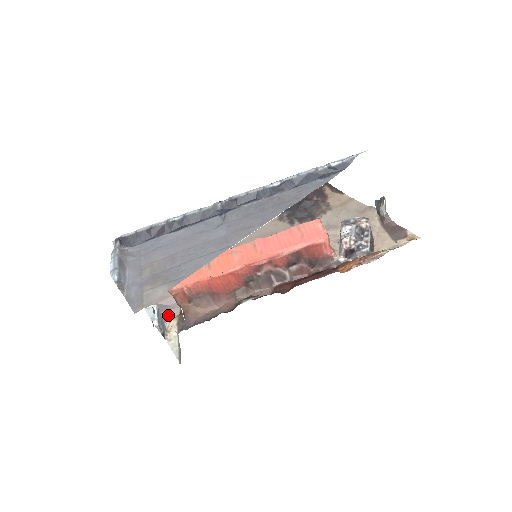
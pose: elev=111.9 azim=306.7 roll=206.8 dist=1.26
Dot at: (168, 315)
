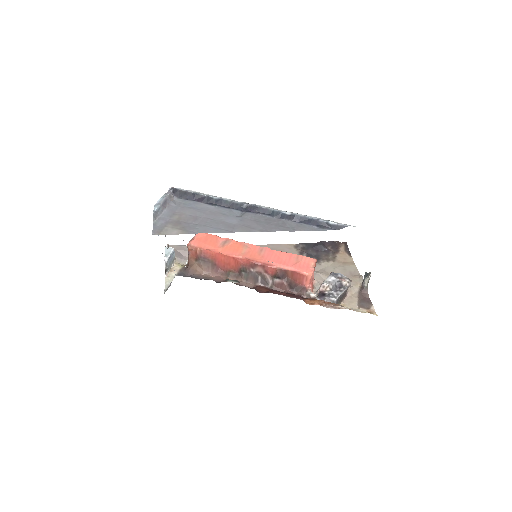
Dot at: (178, 261)
